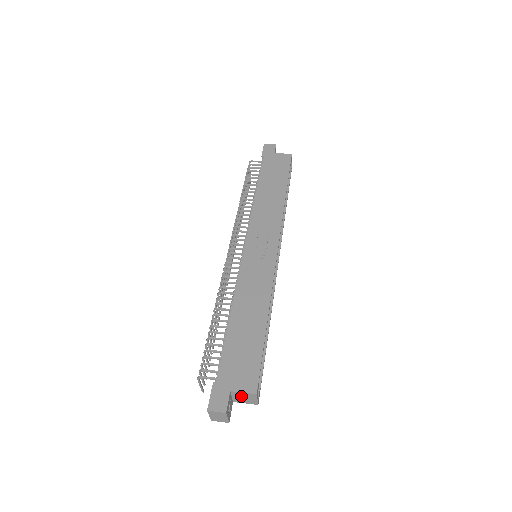
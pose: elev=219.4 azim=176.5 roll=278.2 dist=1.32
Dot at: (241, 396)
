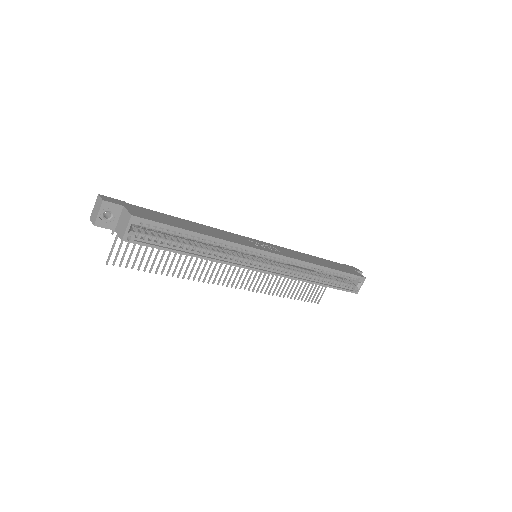
Dot at: (123, 218)
